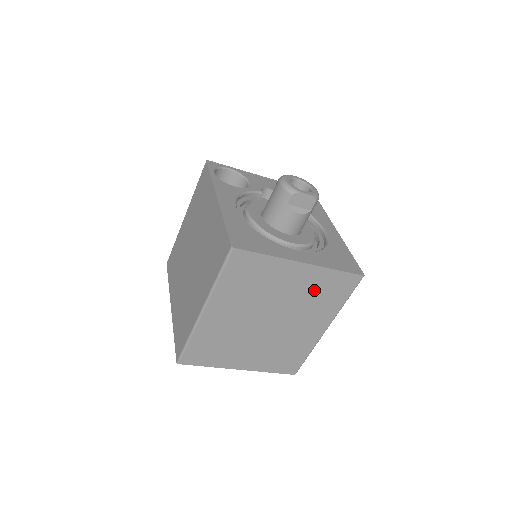
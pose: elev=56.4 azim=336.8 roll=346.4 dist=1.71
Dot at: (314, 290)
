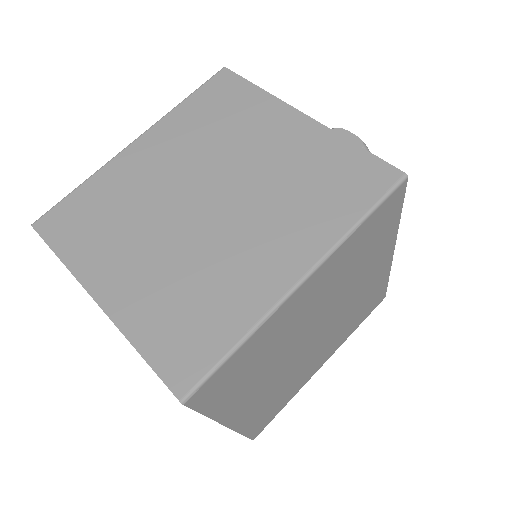
Dot at: (306, 169)
